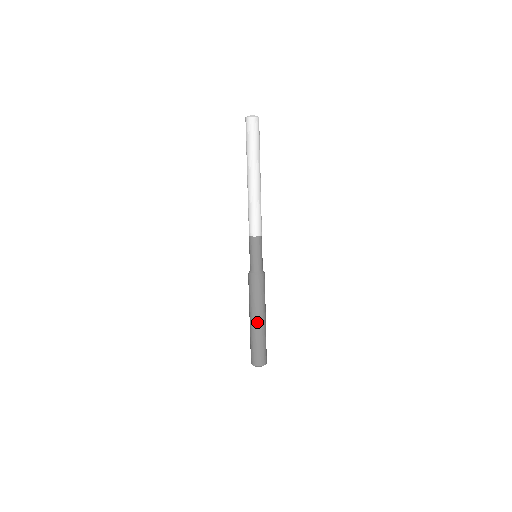
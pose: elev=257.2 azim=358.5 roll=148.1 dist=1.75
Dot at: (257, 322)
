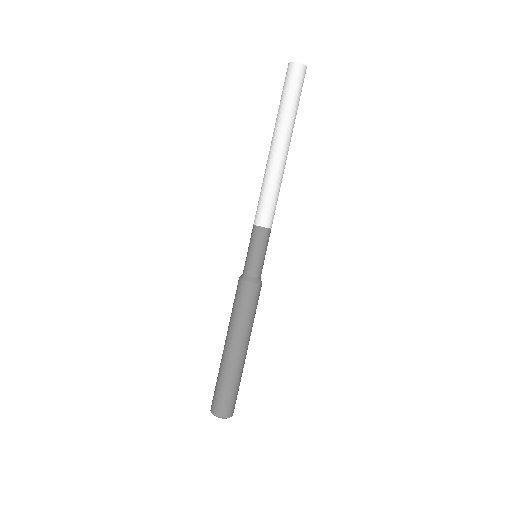
Dot at: (226, 347)
